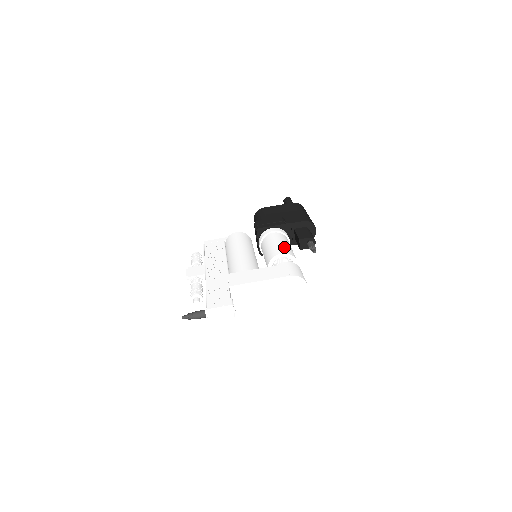
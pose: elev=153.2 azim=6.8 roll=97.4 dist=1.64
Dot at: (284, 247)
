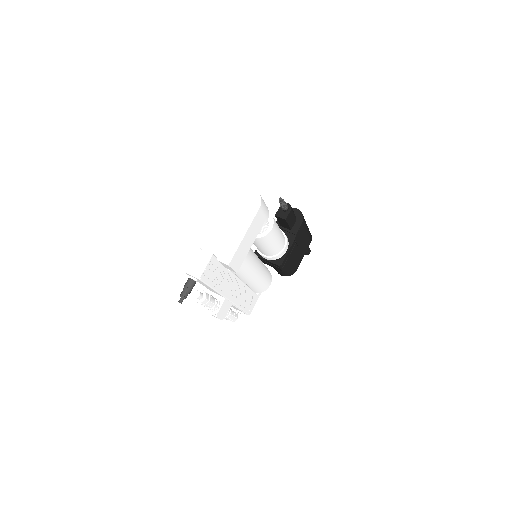
Dot at: occluded
